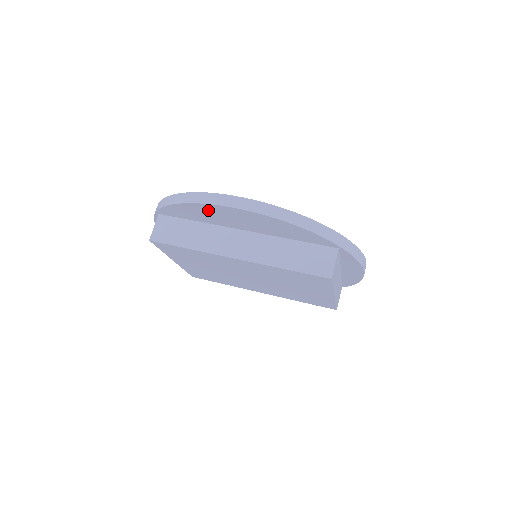
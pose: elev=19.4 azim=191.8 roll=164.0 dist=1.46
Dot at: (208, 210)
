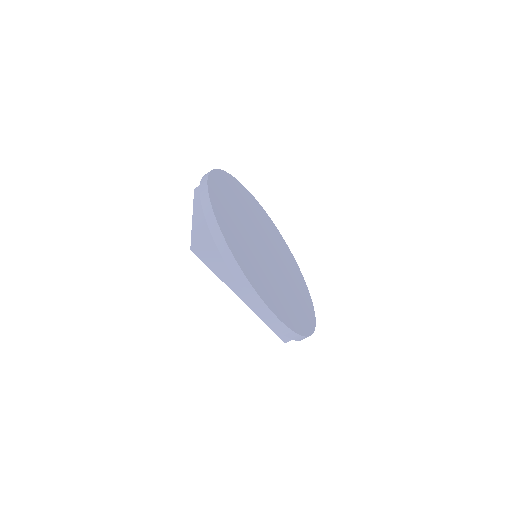
Dot at: occluded
